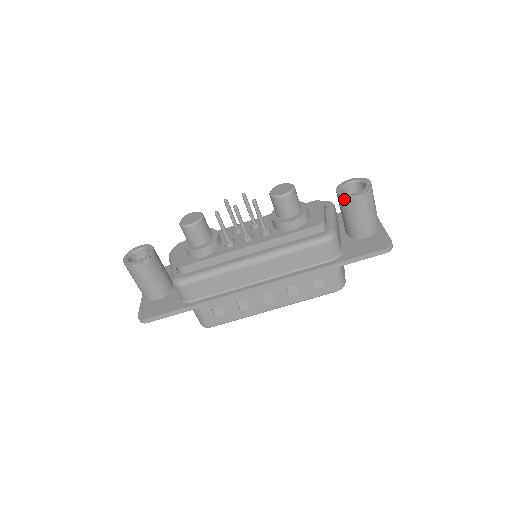
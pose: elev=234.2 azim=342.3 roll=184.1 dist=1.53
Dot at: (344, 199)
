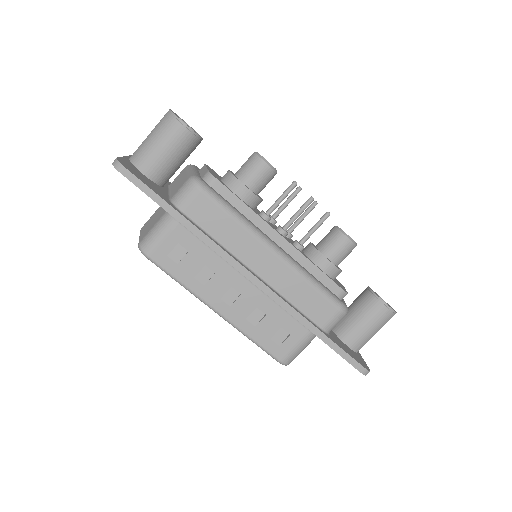
Dot at: (374, 298)
